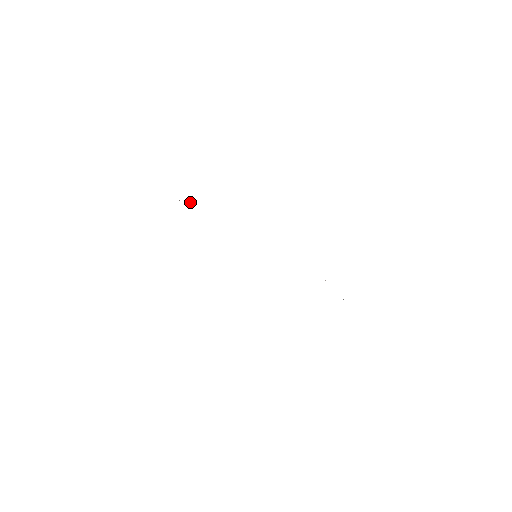
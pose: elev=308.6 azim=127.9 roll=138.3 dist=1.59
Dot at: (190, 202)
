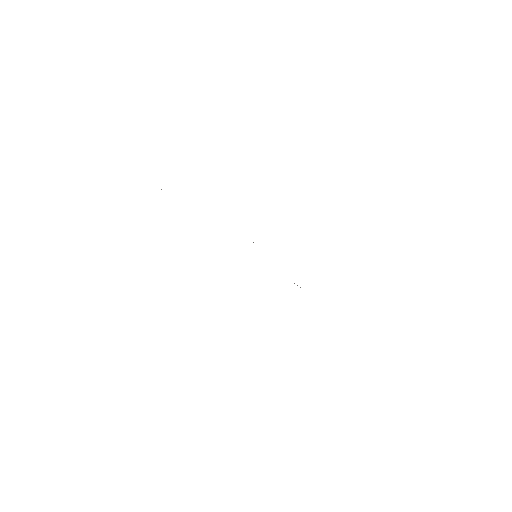
Dot at: occluded
